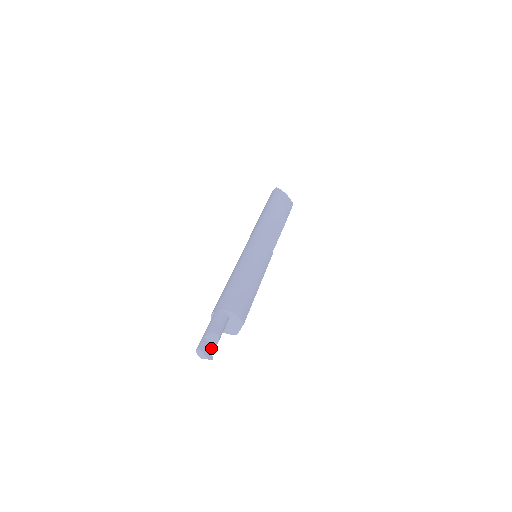
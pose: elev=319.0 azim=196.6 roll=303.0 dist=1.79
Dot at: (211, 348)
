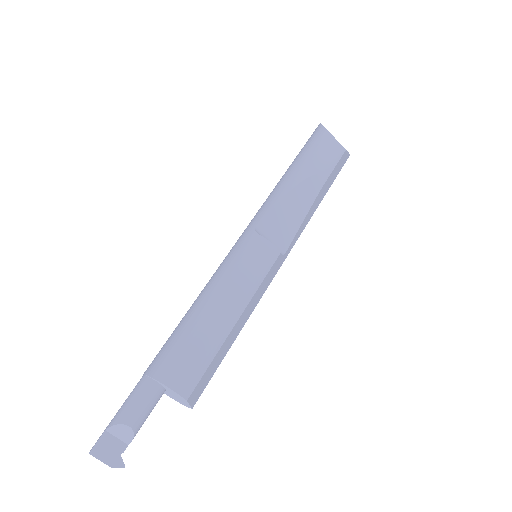
Dot at: (121, 447)
